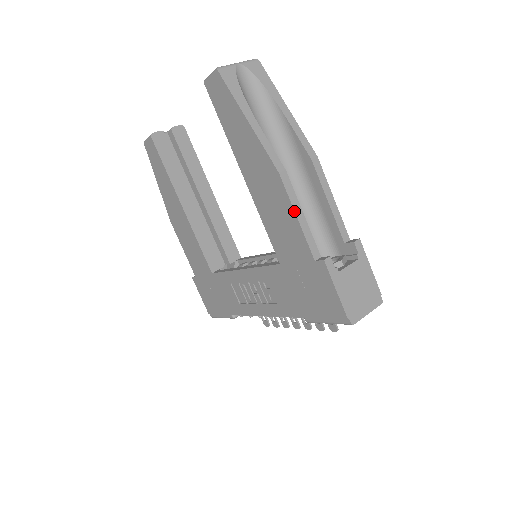
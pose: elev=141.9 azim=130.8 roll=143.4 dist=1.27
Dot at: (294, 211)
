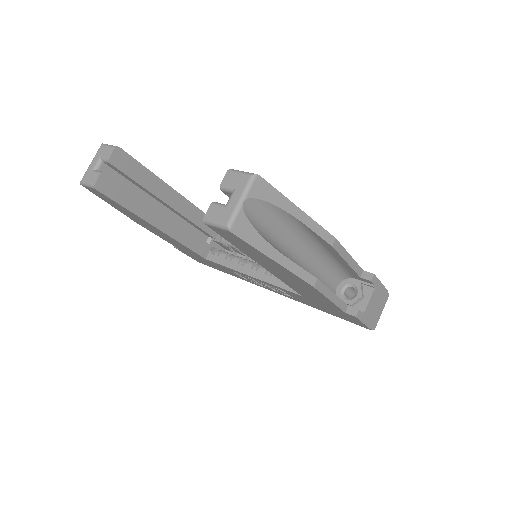
Dot at: (328, 299)
